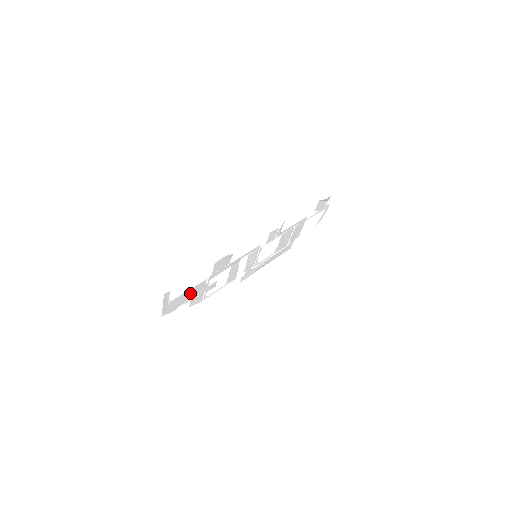
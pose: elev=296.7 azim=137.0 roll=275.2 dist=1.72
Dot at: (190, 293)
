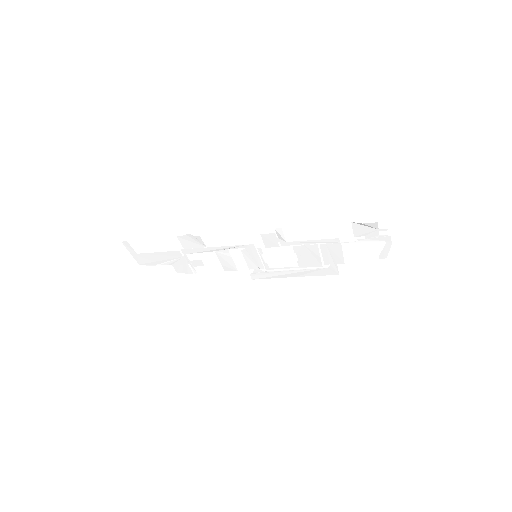
Dot at: (165, 256)
